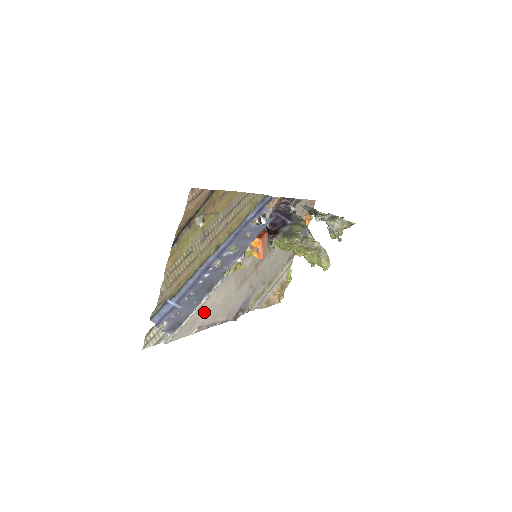
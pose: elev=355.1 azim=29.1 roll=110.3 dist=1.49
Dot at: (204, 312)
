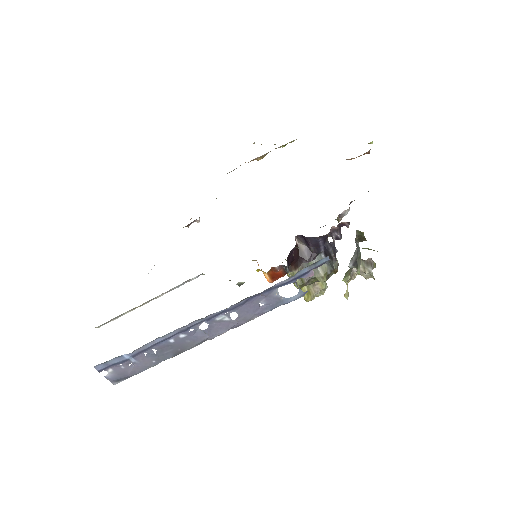
Dot at: occluded
